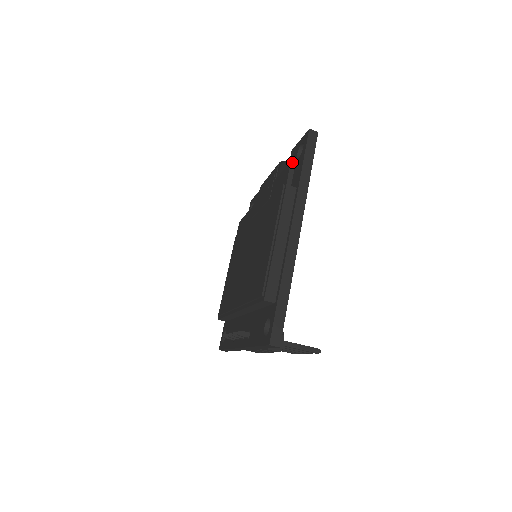
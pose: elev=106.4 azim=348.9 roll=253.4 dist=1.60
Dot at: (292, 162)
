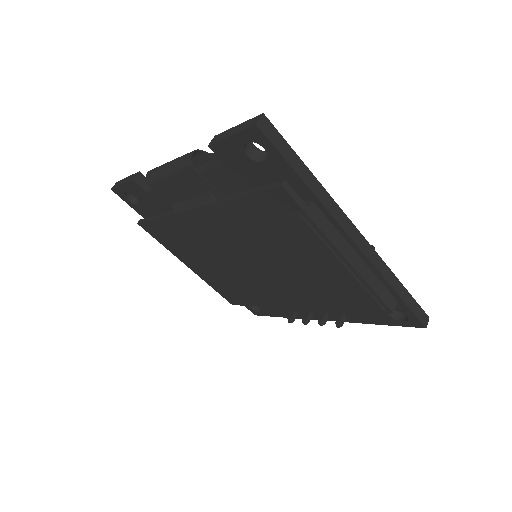
Dot at: (283, 185)
